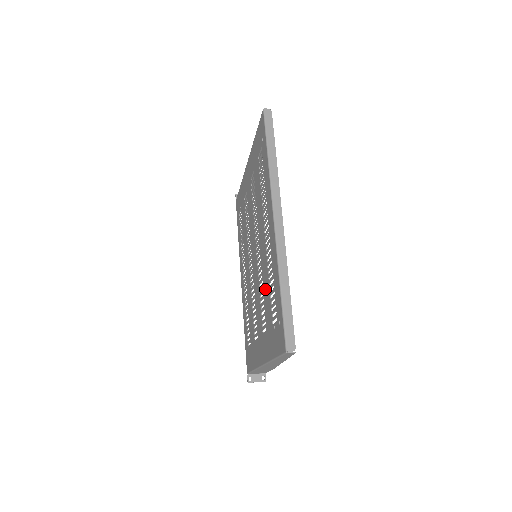
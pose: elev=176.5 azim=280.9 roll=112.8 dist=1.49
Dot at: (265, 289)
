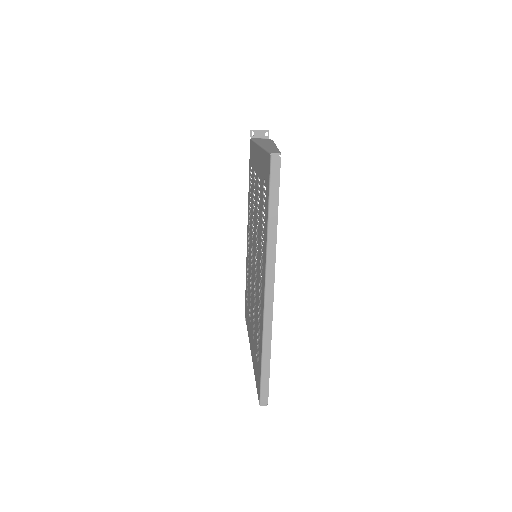
Dot at: (256, 315)
